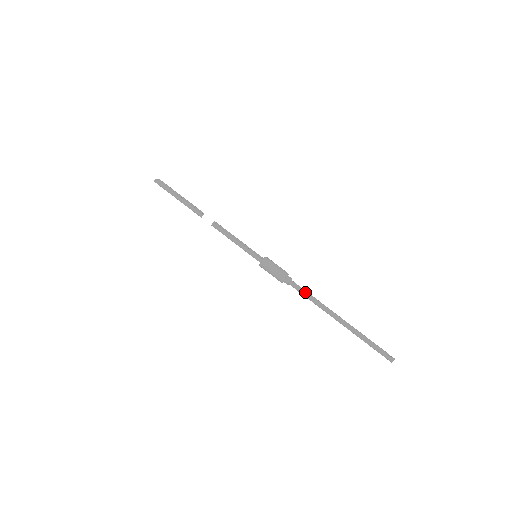
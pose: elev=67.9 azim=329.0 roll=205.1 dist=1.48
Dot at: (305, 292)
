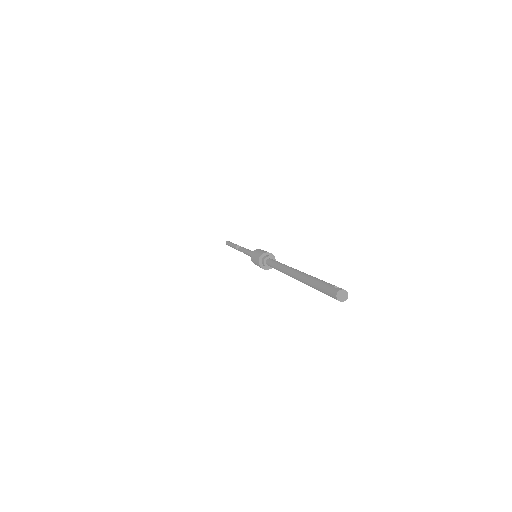
Dot at: (275, 261)
